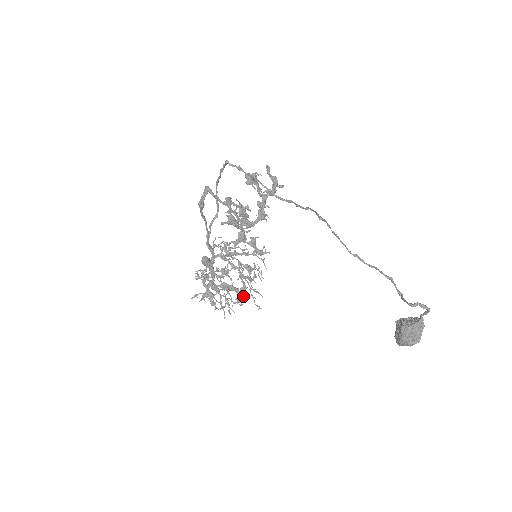
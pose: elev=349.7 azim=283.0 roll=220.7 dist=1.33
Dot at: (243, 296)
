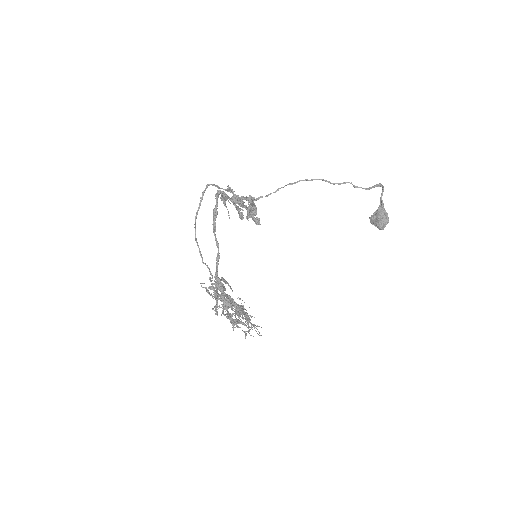
Dot at: occluded
